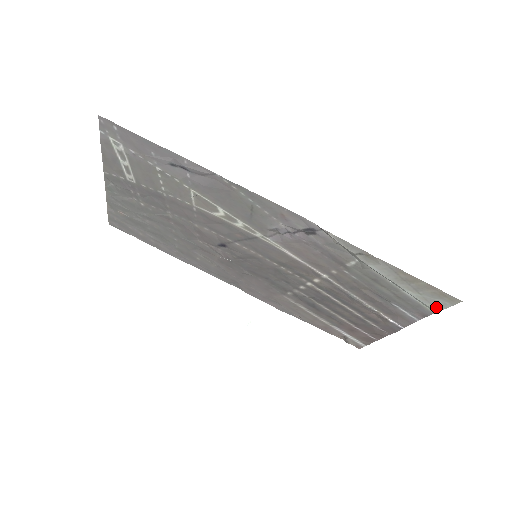
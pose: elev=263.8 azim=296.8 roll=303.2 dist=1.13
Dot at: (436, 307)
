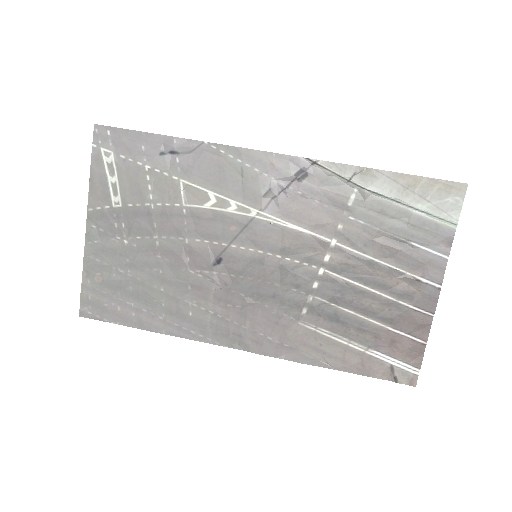
Dot at: (452, 214)
